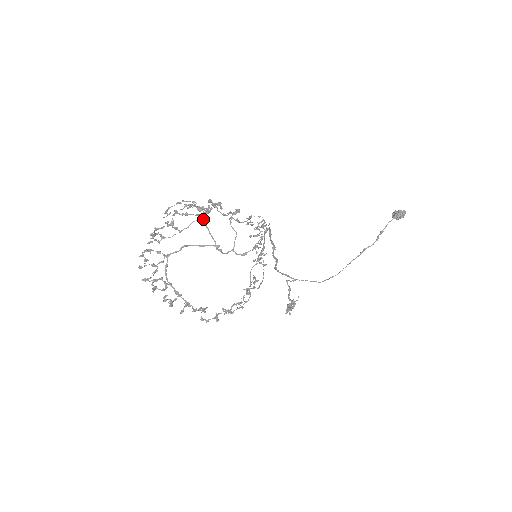
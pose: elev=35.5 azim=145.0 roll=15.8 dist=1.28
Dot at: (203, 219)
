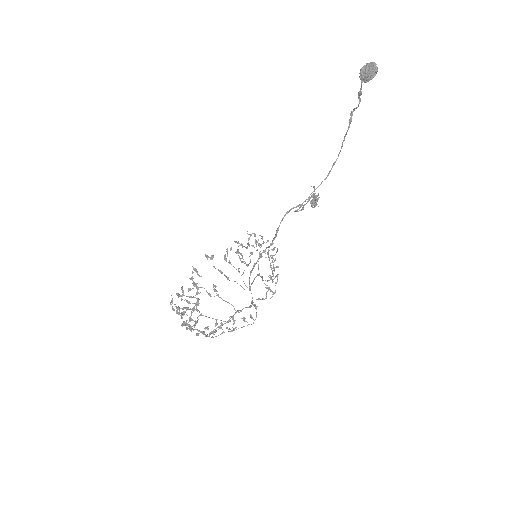
Dot at: (202, 315)
